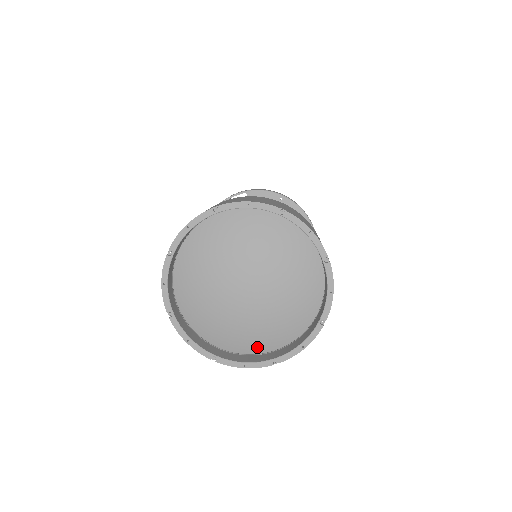
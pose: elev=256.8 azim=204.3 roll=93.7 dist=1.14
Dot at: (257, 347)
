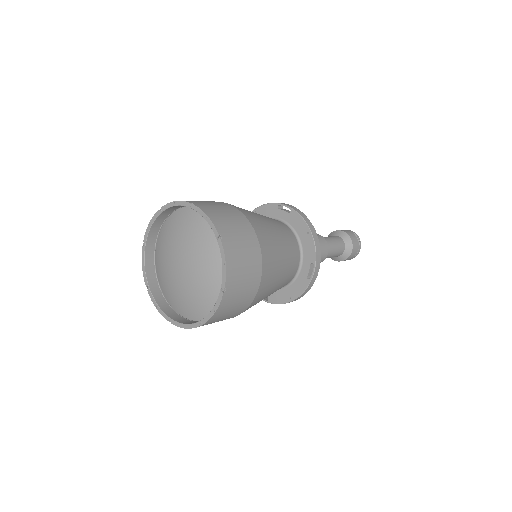
Dot at: (173, 304)
